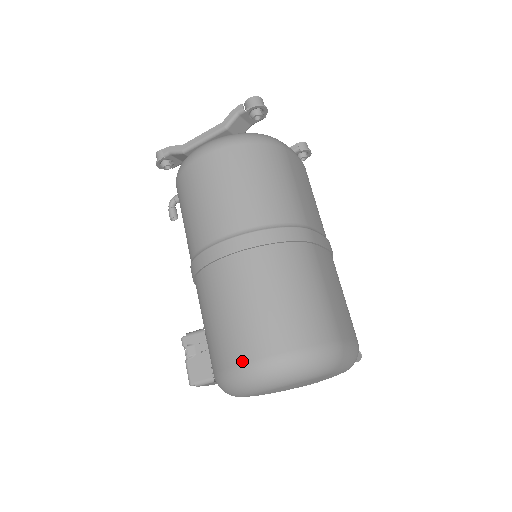
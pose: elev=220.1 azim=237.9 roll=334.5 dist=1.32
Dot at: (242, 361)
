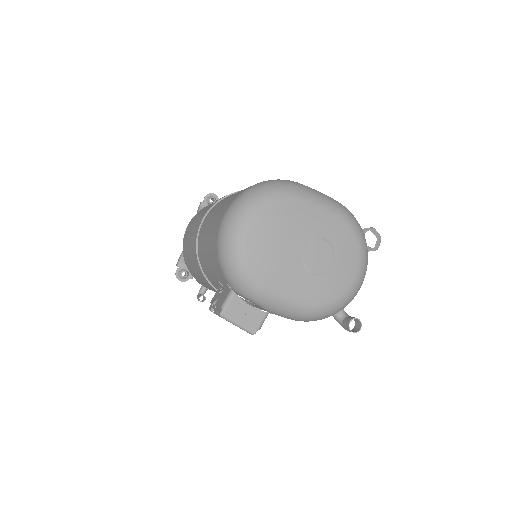
Dot at: (219, 225)
